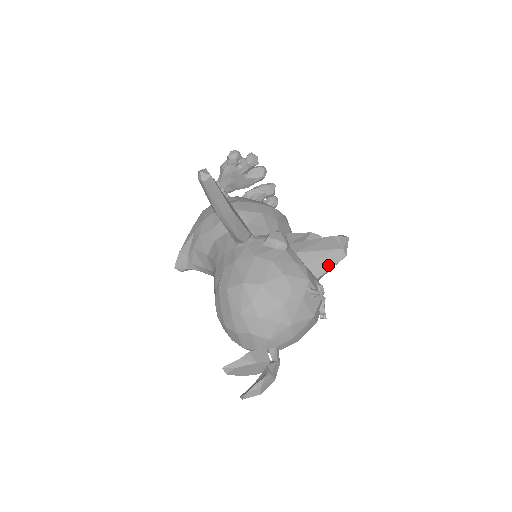
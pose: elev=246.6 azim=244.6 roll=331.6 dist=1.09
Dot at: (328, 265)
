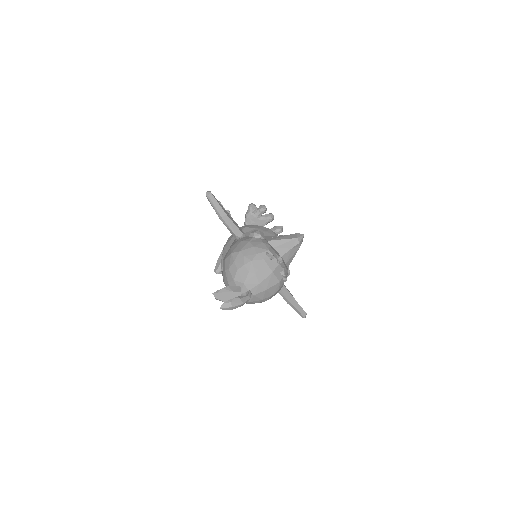
Dot at: (288, 248)
